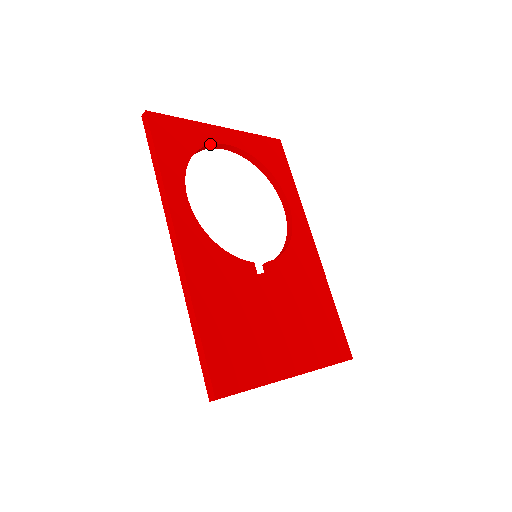
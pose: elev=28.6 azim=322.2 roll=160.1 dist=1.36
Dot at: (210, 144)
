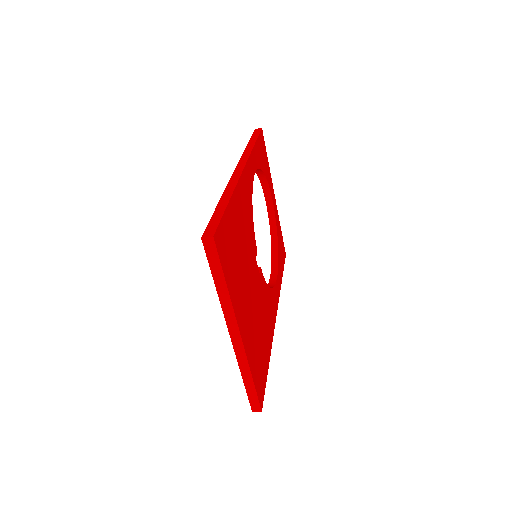
Dot at: (270, 188)
